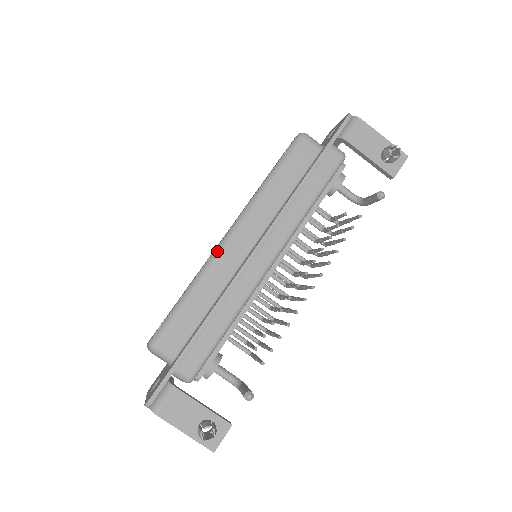
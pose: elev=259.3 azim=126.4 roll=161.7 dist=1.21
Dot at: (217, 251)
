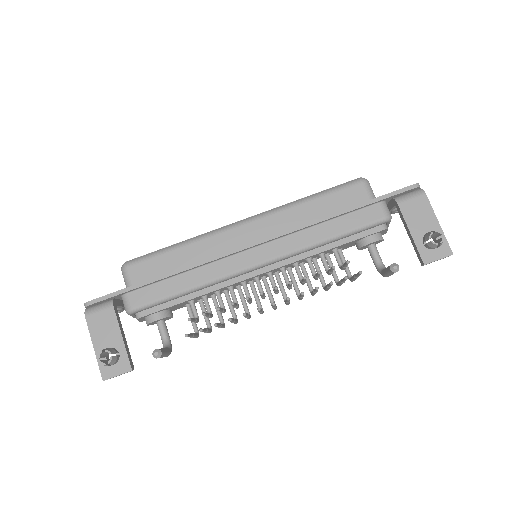
Dot at: (224, 228)
